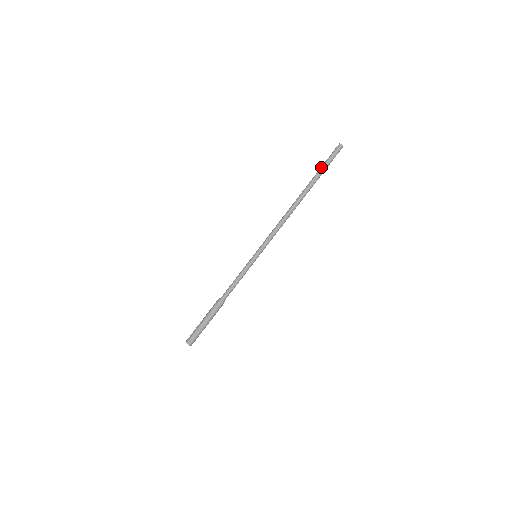
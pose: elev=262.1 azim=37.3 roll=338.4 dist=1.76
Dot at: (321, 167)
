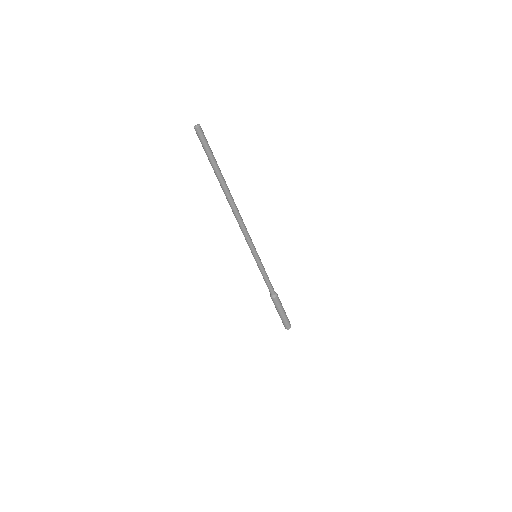
Dot at: (210, 162)
